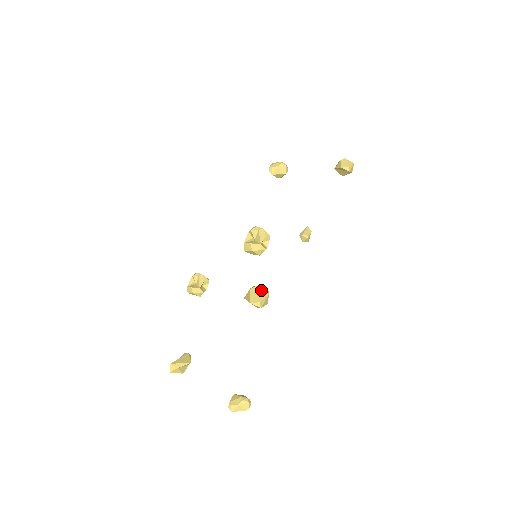
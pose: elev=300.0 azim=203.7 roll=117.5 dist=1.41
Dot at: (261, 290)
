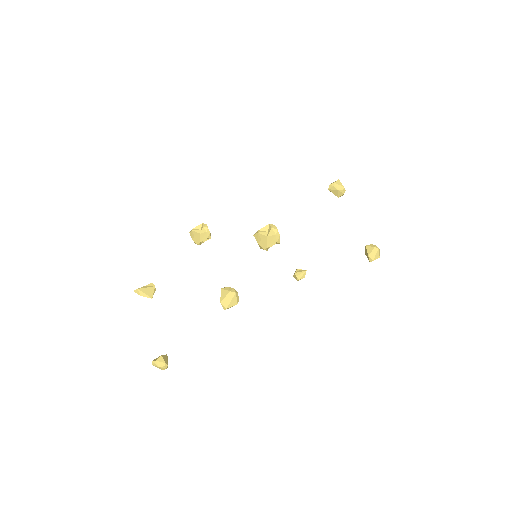
Dot at: (235, 298)
